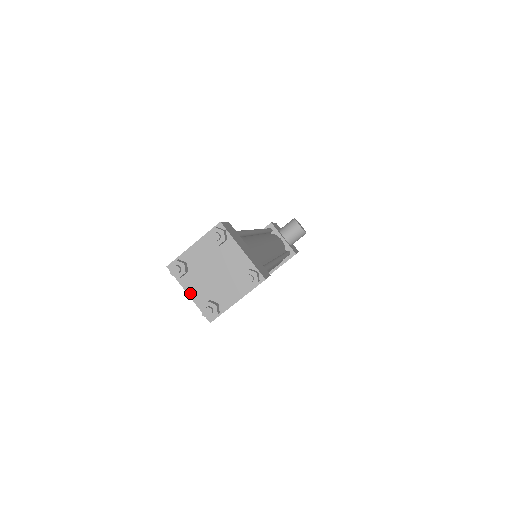
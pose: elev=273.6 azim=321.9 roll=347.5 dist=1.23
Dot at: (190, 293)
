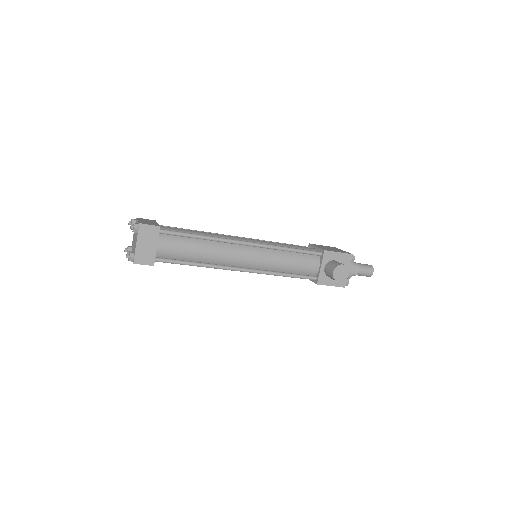
Dot at: (133, 237)
